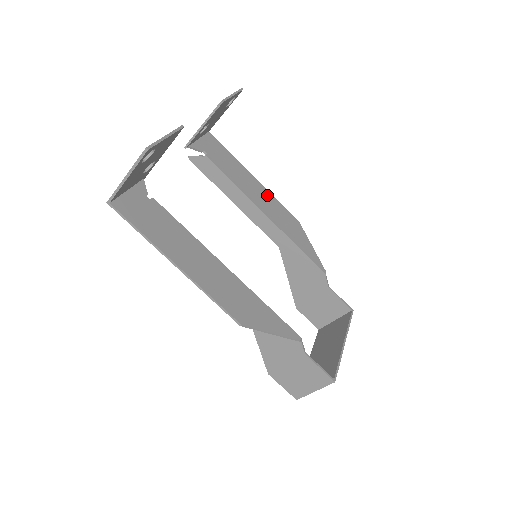
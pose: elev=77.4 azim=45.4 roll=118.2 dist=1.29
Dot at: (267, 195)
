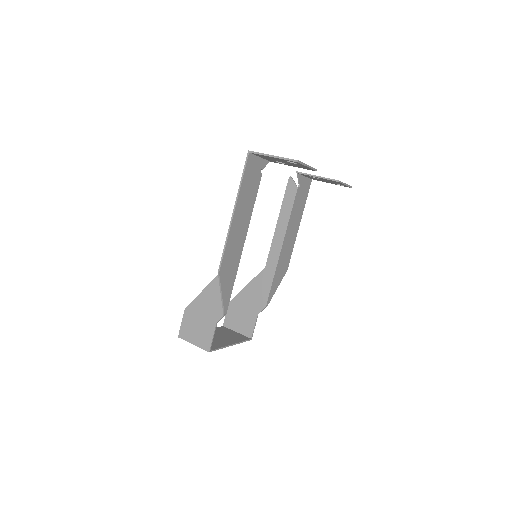
Dot at: (293, 240)
